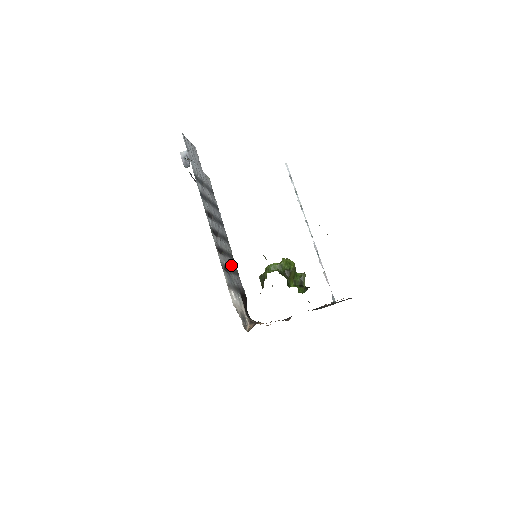
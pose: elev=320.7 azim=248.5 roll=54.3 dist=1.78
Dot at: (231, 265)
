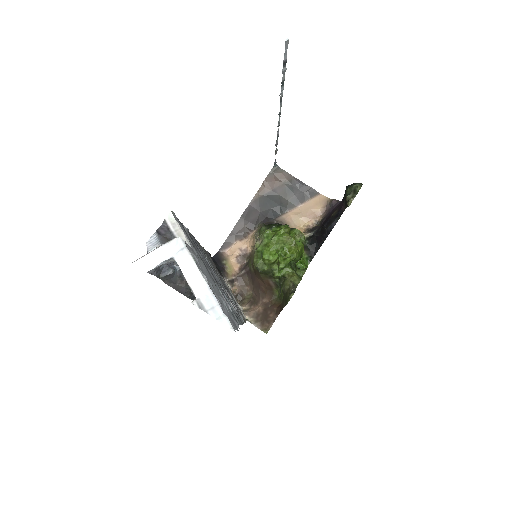
Dot at: (216, 271)
